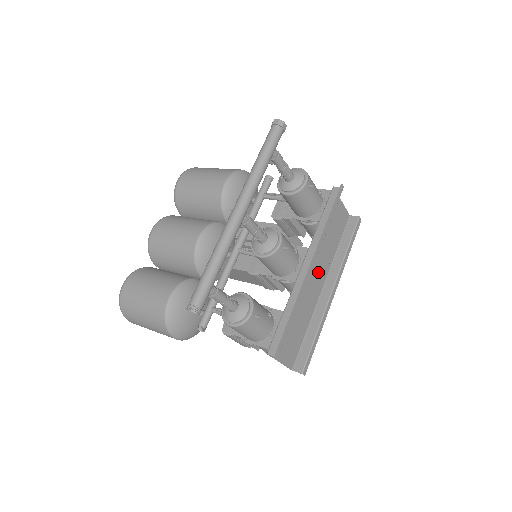
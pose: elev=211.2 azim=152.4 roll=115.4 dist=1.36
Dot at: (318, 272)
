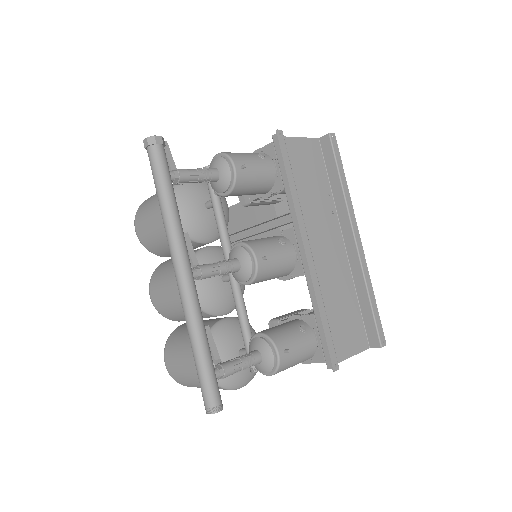
Dot at: (325, 234)
